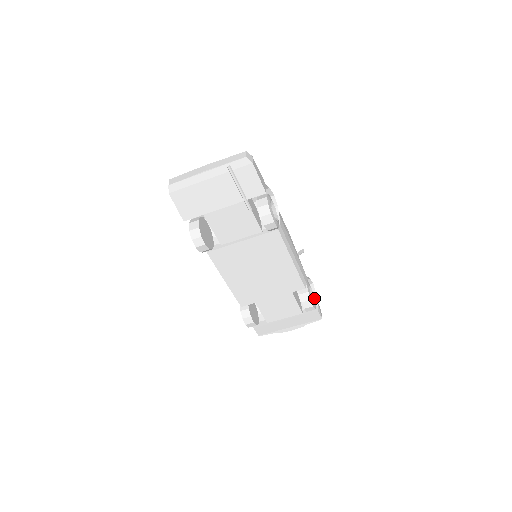
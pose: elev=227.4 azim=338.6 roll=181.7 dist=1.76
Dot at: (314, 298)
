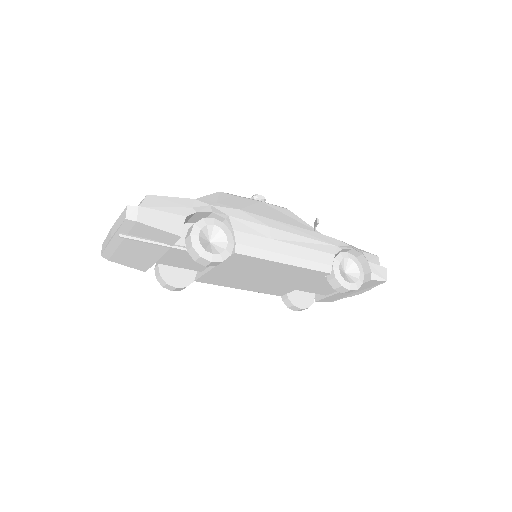
Dot at: (358, 269)
